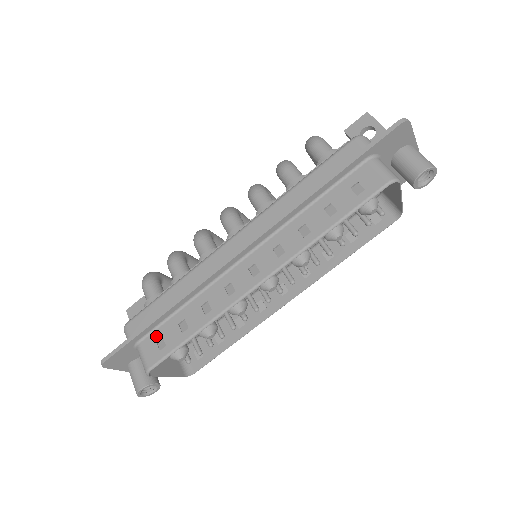
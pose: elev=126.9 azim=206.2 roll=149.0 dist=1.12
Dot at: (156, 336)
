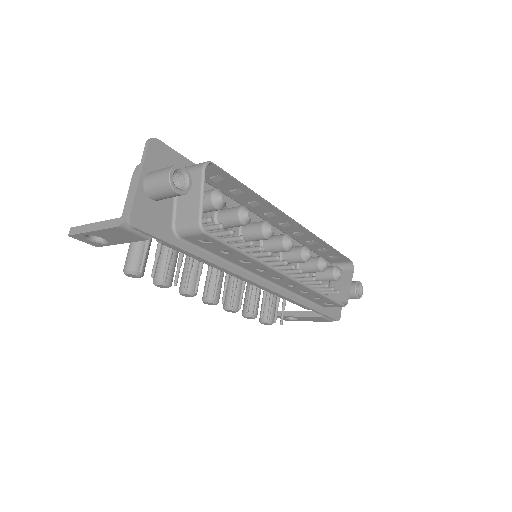
Dot at: (209, 177)
